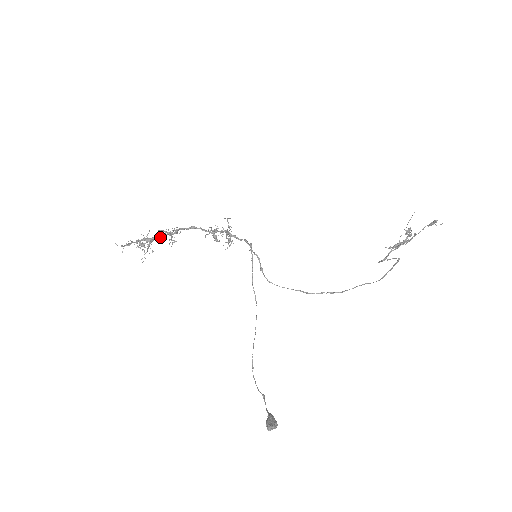
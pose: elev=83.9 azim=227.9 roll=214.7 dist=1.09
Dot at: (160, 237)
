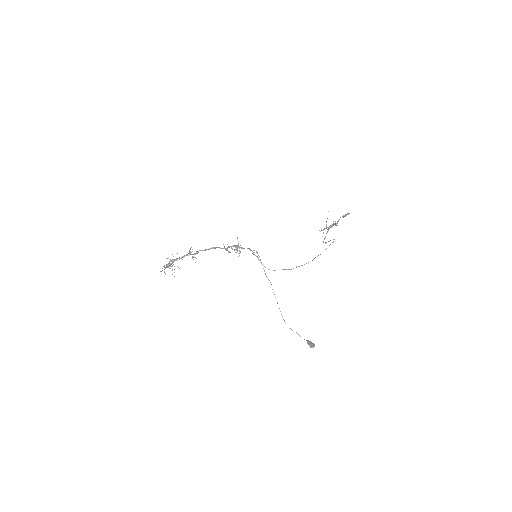
Dot at: (183, 257)
